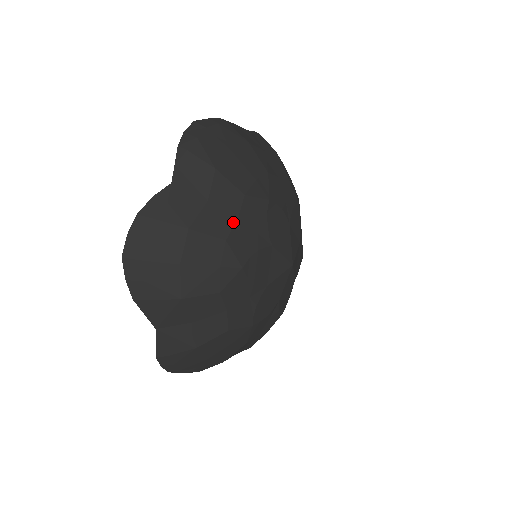
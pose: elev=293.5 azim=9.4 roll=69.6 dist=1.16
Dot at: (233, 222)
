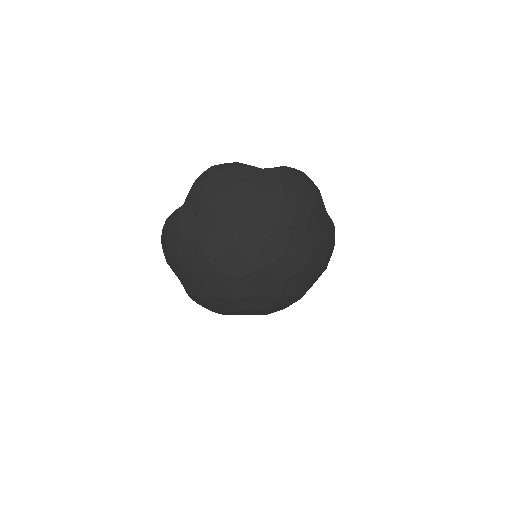
Dot at: (207, 234)
